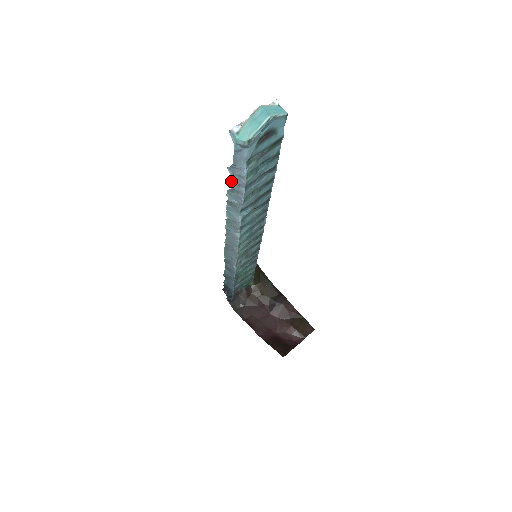
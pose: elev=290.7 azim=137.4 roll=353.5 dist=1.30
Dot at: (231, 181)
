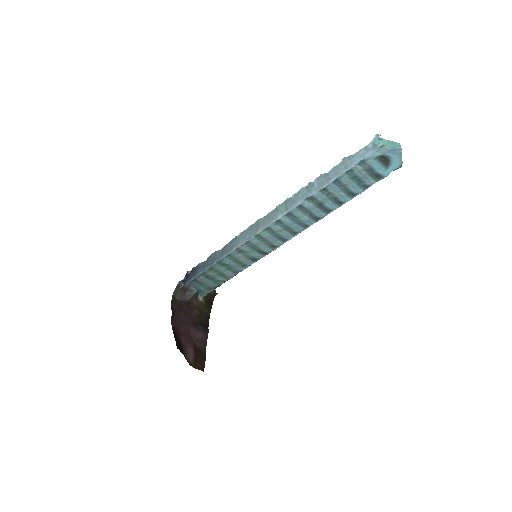
Dot at: (335, 167)
